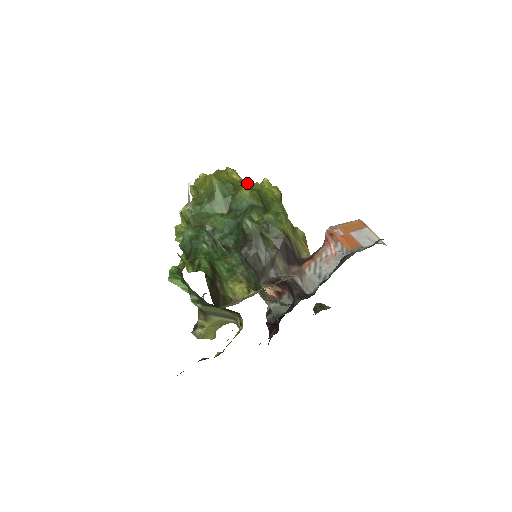
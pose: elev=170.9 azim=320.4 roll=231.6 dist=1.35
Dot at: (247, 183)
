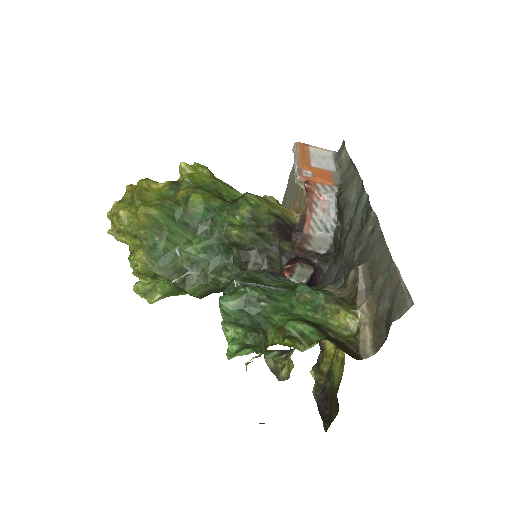
Dot at: (177, 185)
